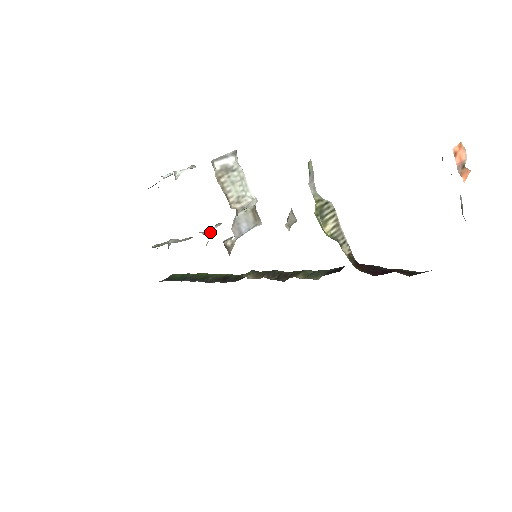
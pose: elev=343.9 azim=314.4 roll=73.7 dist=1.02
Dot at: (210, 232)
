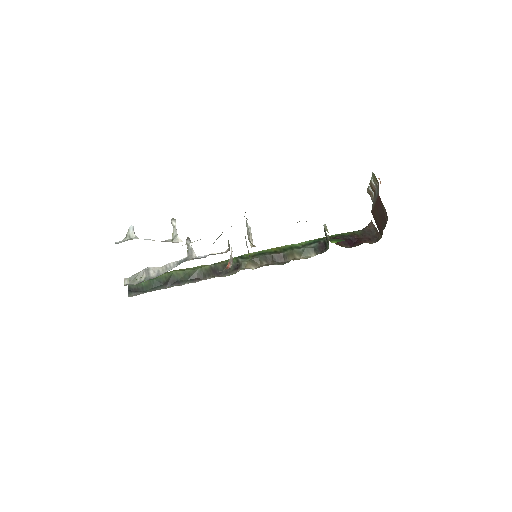
Dot at: (187, 250)
